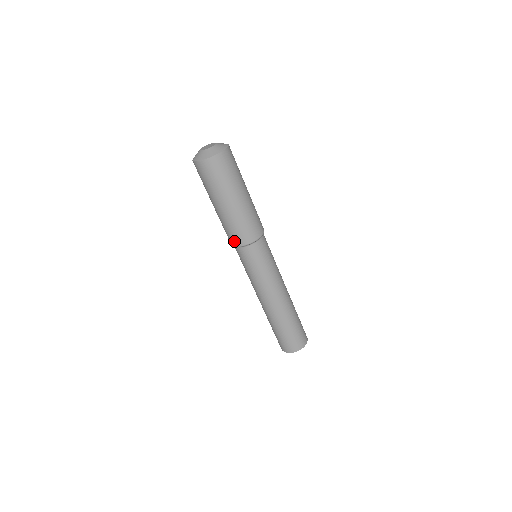
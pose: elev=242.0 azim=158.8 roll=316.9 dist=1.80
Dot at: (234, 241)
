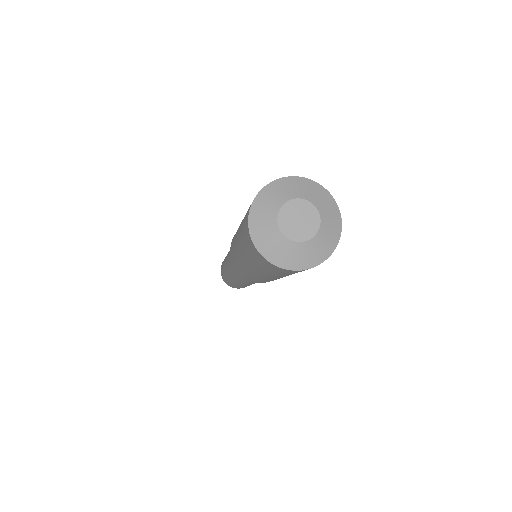
Dot at: (235, 266)
